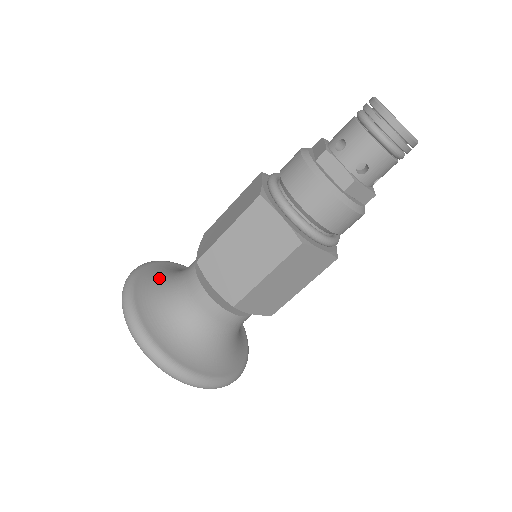
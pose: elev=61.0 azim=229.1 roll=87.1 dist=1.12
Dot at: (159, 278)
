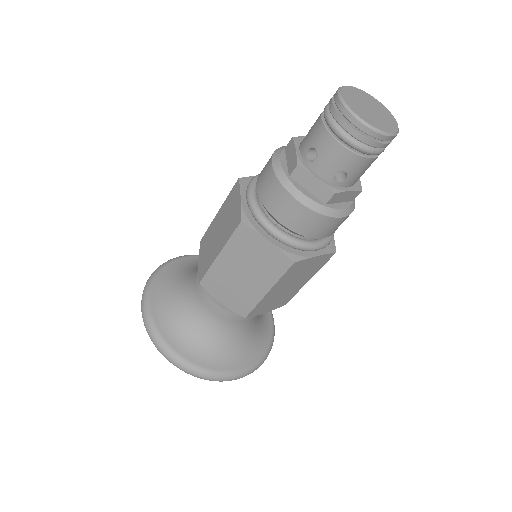
Dot at: occluded
